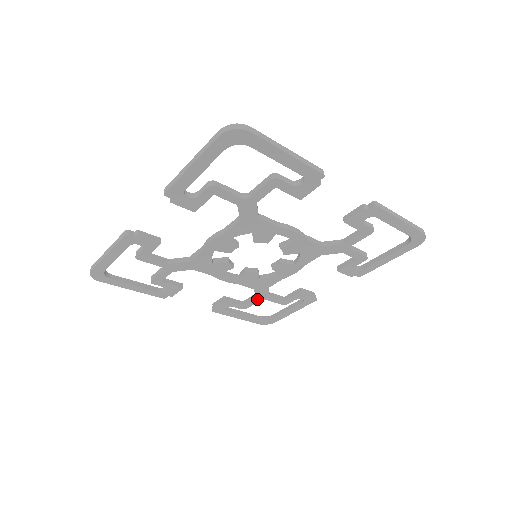
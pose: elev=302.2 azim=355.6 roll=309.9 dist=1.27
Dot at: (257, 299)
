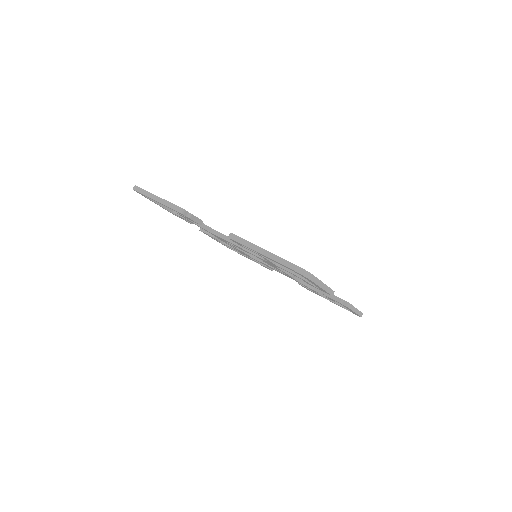
Dot at: occluded
